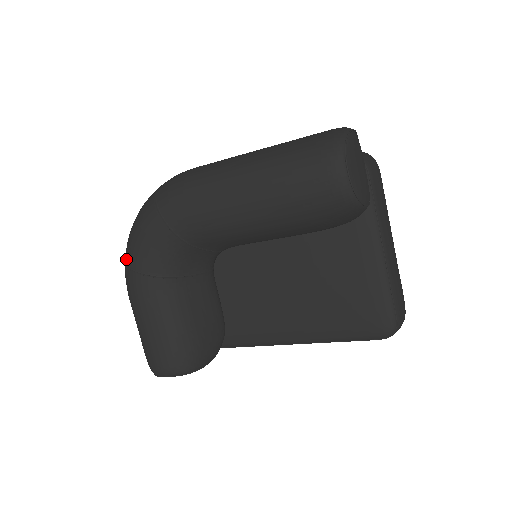
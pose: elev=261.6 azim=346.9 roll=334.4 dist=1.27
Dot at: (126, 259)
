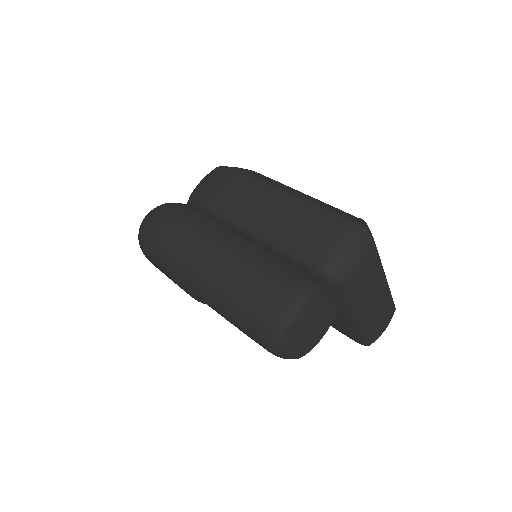
Dot at: occluded
